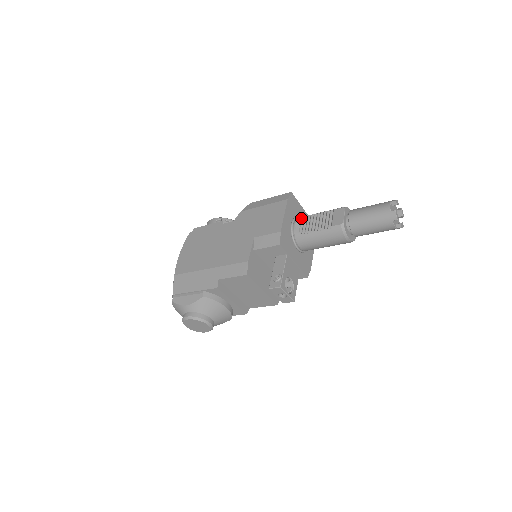
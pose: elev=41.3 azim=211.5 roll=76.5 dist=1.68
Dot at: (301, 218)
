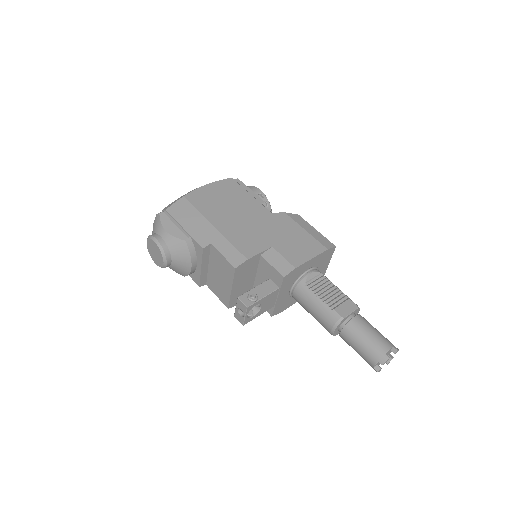
Dot at: (320, 273)
